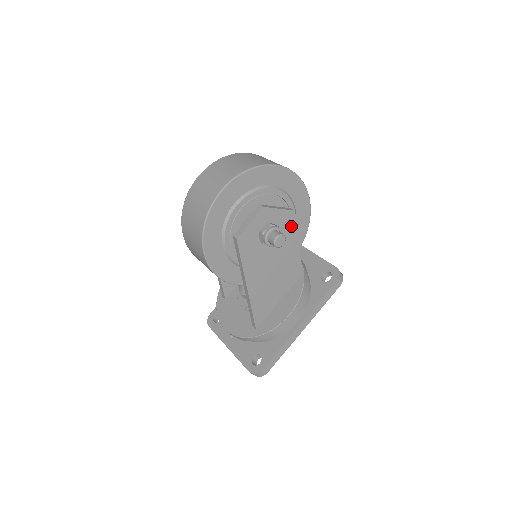
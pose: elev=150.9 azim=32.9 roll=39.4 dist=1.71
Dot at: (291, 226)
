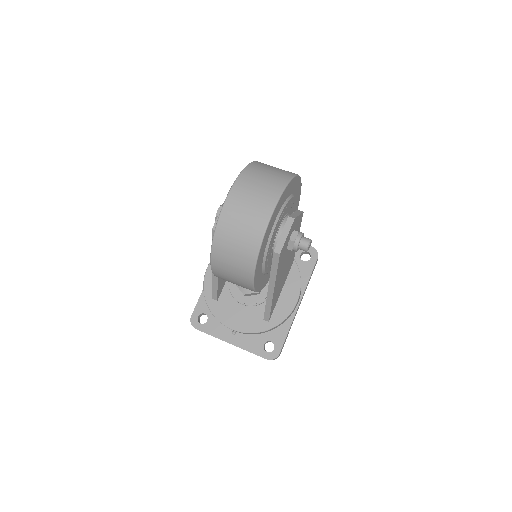
Dot at: (299, 226)
